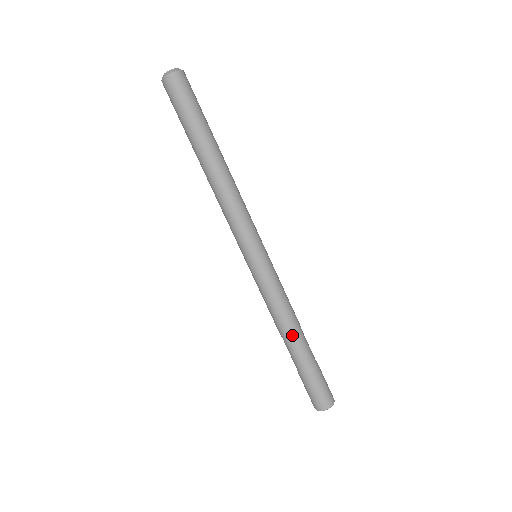
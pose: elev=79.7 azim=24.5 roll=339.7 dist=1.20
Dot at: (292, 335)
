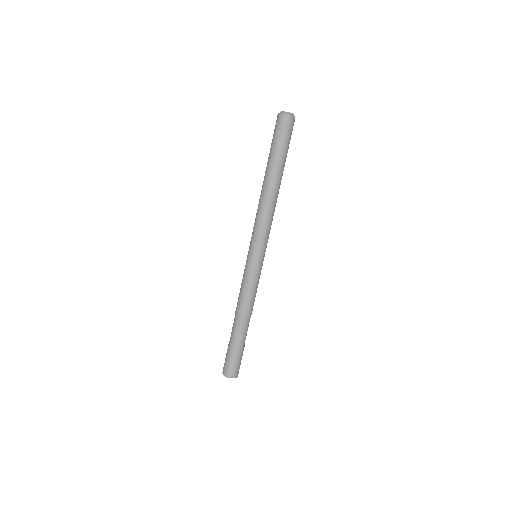
Dot at: (238, 317)
